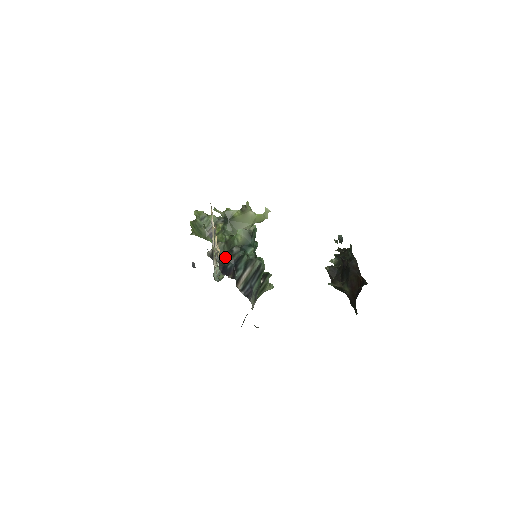
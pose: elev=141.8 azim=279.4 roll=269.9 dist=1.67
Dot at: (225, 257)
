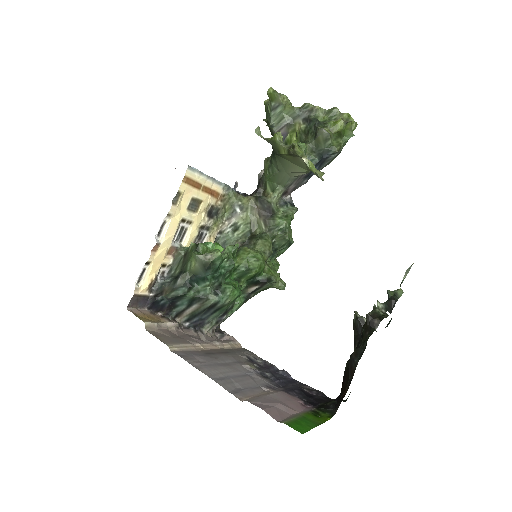
Dot at: (164, 286)
